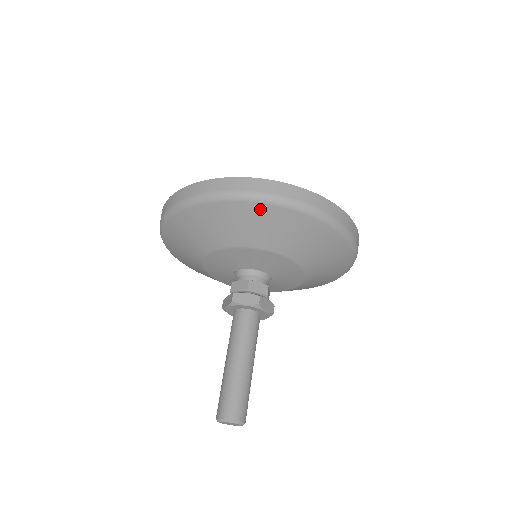
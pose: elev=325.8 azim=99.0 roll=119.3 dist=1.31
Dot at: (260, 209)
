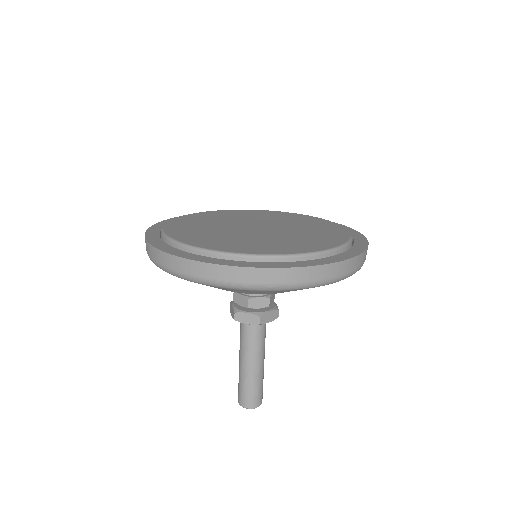
Dot at: occluded
